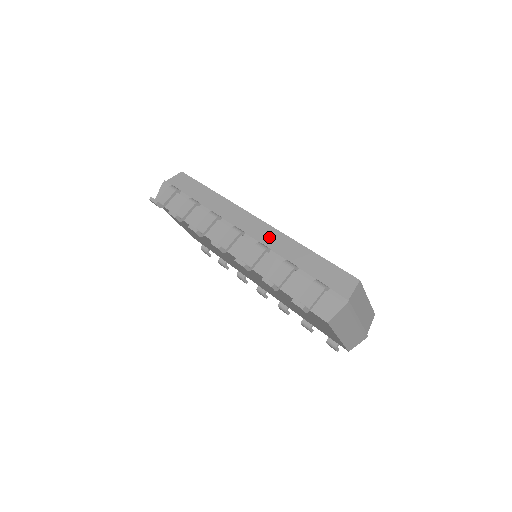
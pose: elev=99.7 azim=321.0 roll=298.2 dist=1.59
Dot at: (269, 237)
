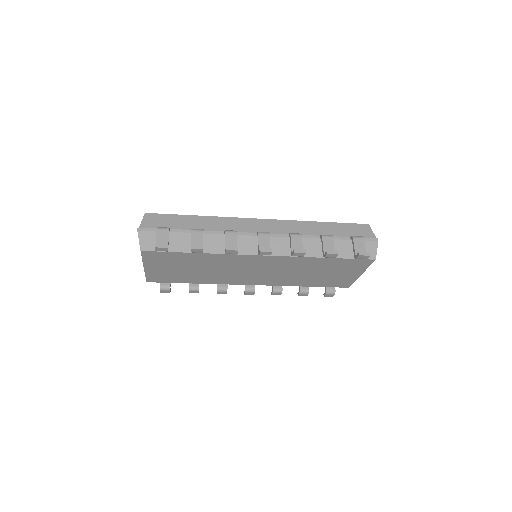
Dot at: (288, 227)
